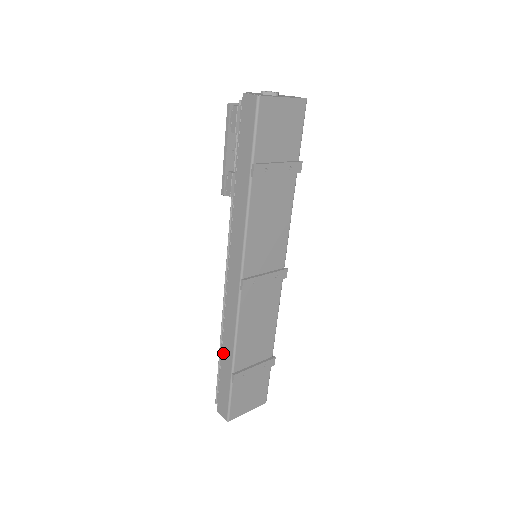
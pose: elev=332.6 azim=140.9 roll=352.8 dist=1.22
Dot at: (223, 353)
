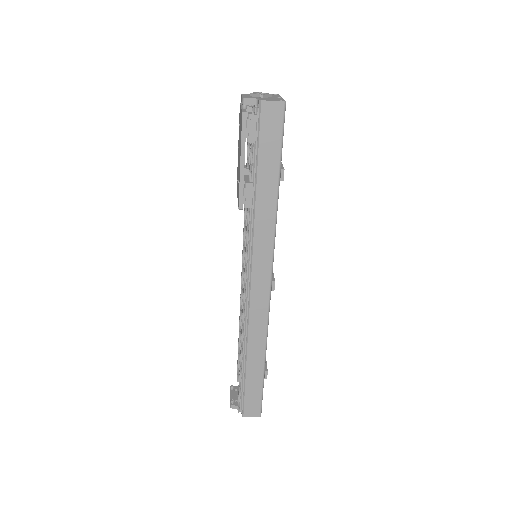
Dot at: (249, 360)
